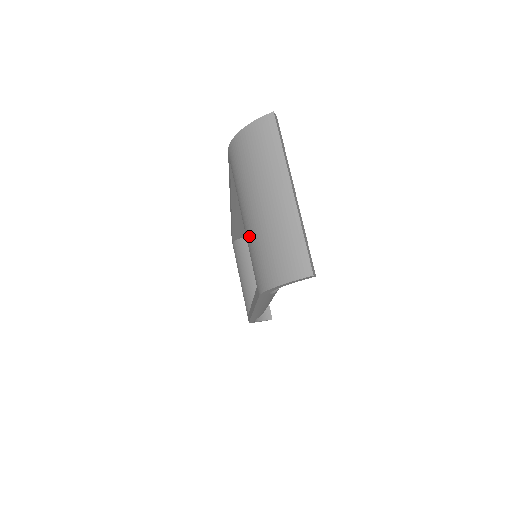
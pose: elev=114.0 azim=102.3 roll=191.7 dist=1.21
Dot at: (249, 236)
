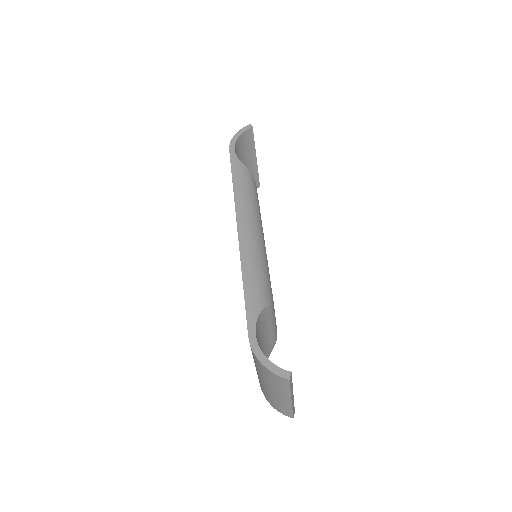
Dot at: (258, 376)
